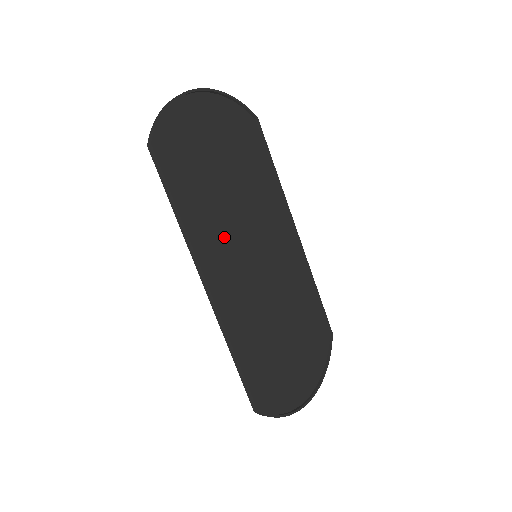
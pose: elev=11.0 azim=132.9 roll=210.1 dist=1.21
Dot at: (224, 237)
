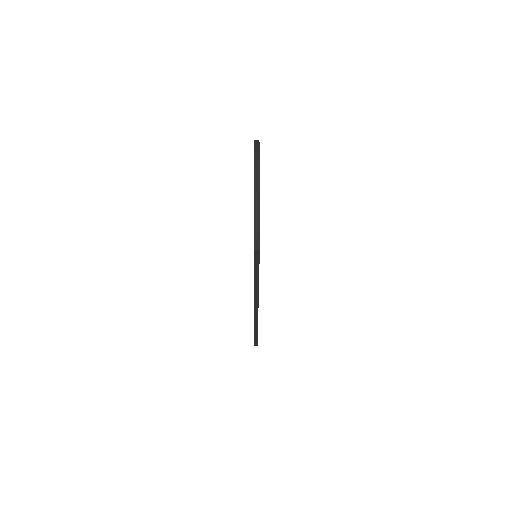
Dot at: occluded
